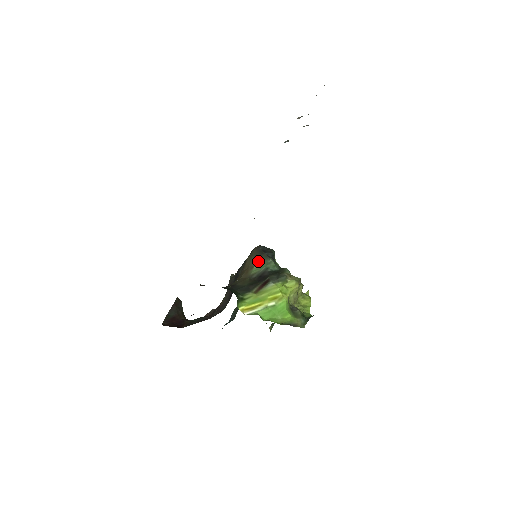
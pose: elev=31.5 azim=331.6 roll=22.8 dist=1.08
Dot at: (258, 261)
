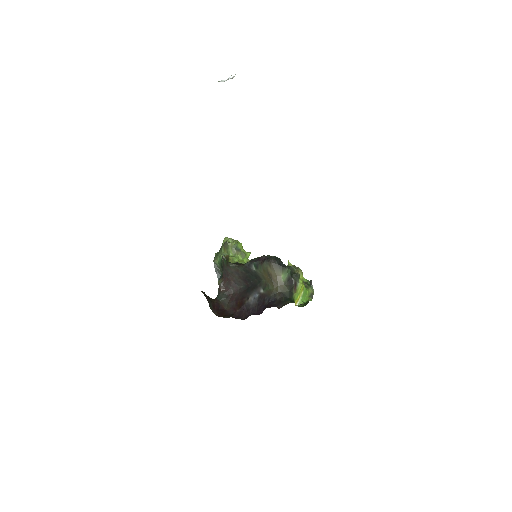
Dot at: (282, 272)
